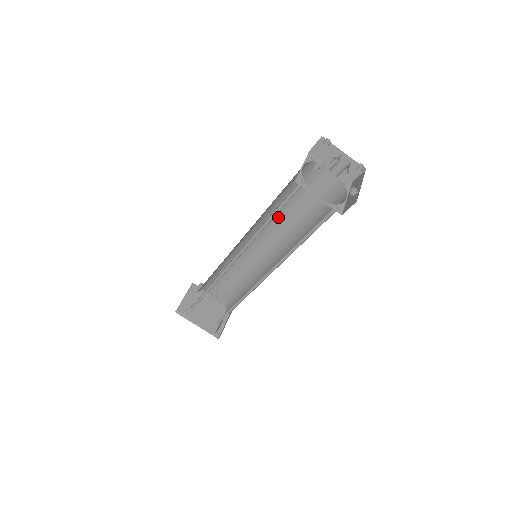
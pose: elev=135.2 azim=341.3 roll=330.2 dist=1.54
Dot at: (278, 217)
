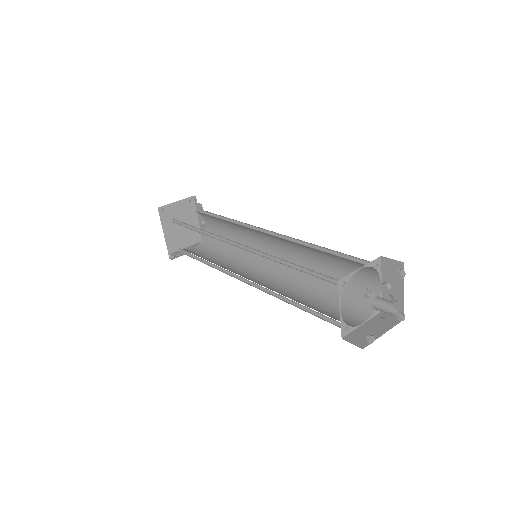
Dot at: (304, 253)
